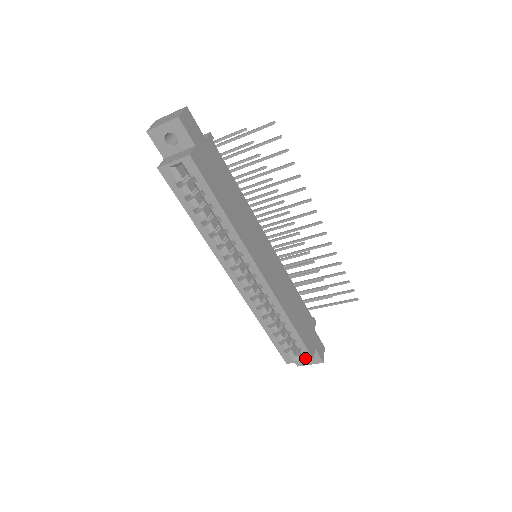
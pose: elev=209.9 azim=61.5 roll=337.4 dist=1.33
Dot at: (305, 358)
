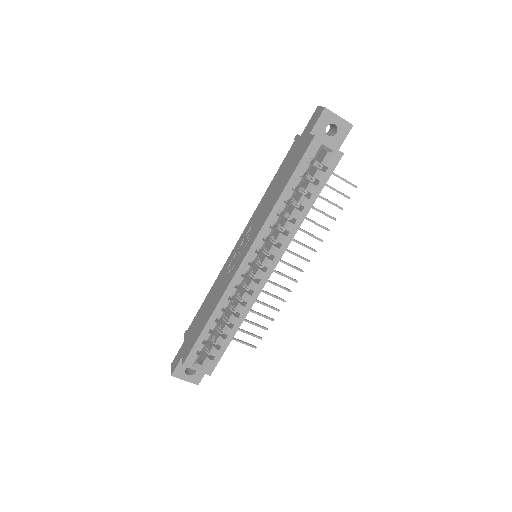
Dot at: (205, 370)
